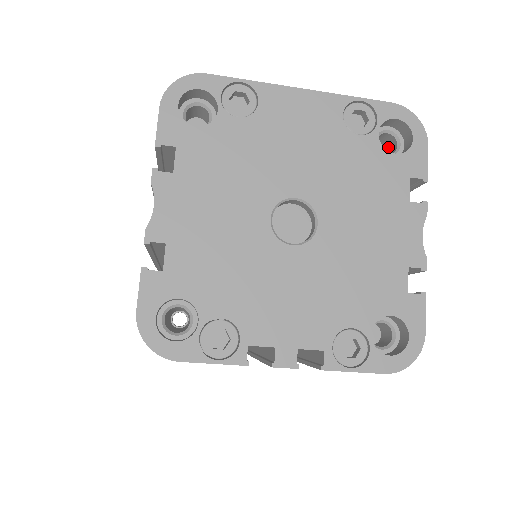
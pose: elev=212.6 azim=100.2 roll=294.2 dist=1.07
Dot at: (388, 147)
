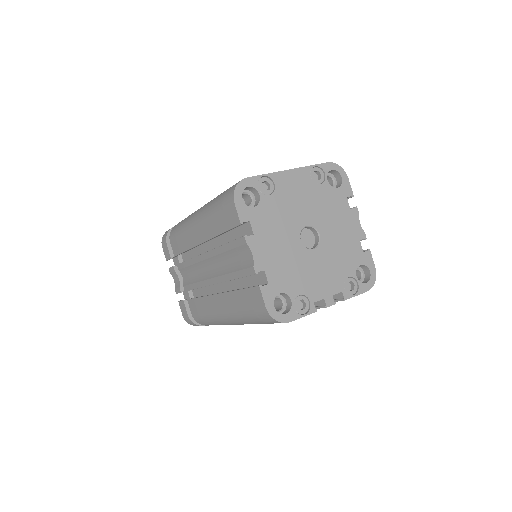
Dot at: occluded
